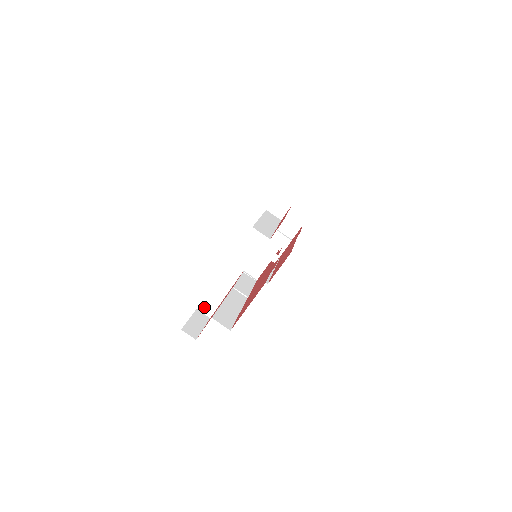
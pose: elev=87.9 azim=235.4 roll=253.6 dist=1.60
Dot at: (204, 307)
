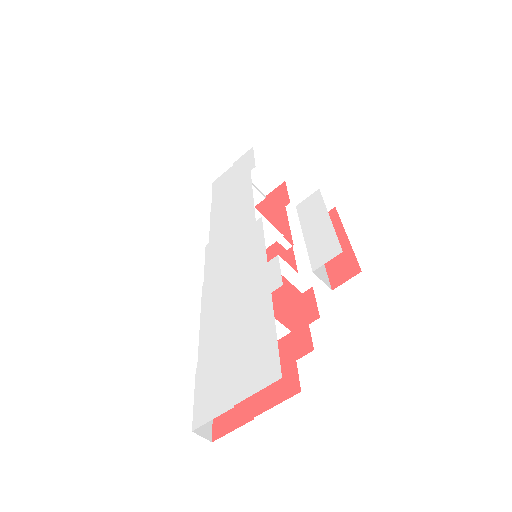
Dot at: occluded
